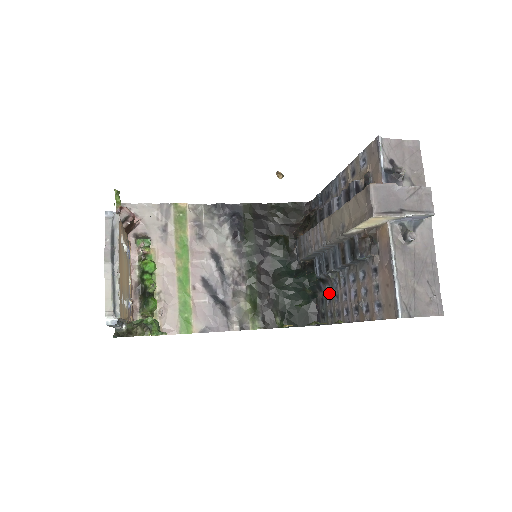
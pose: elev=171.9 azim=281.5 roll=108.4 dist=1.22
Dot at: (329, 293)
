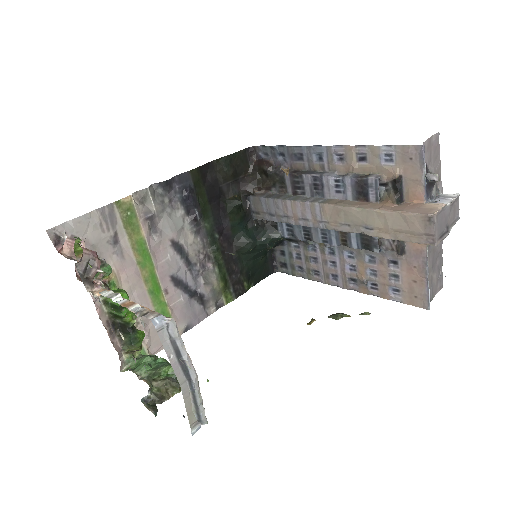
Dot at: (298, 251)
